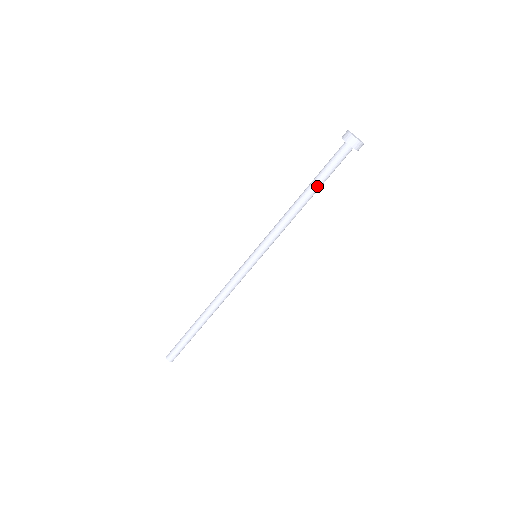
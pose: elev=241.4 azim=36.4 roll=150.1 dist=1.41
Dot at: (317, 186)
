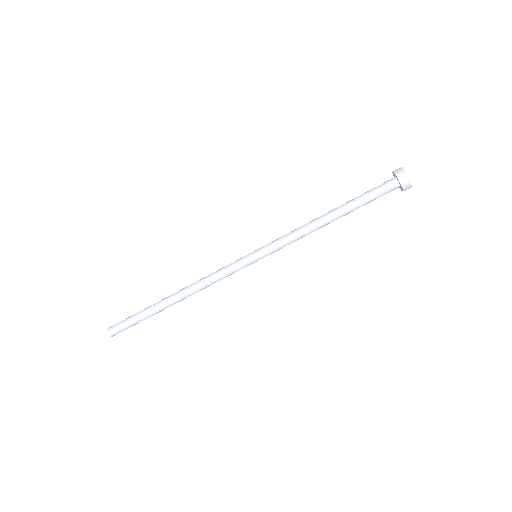
Dot at: (351, 211)
